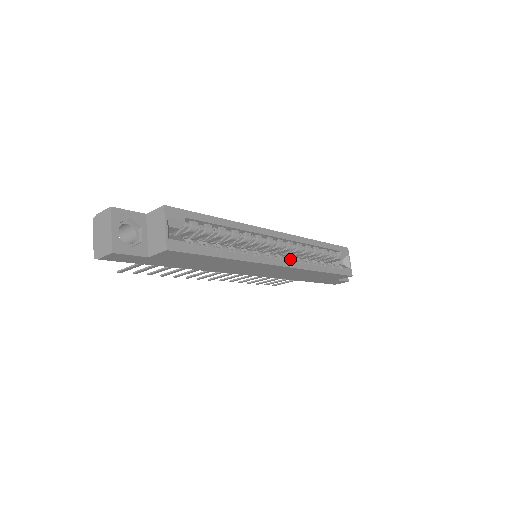
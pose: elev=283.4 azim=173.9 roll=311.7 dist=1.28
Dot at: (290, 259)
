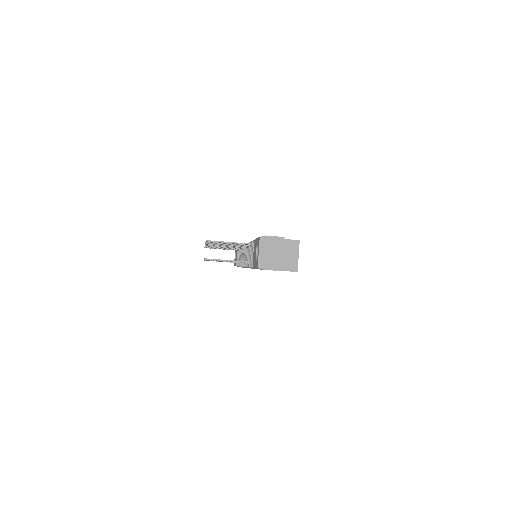
Dot at: occluded
